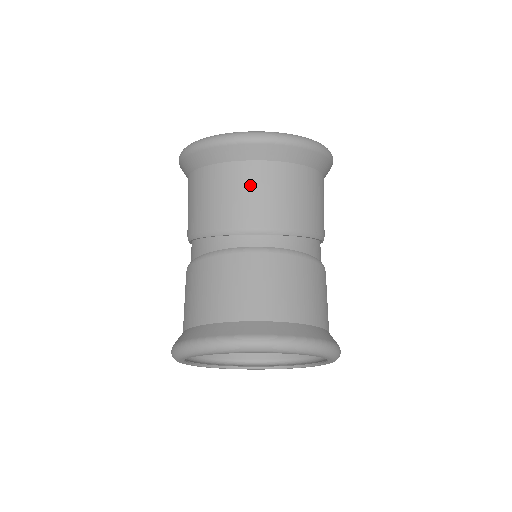
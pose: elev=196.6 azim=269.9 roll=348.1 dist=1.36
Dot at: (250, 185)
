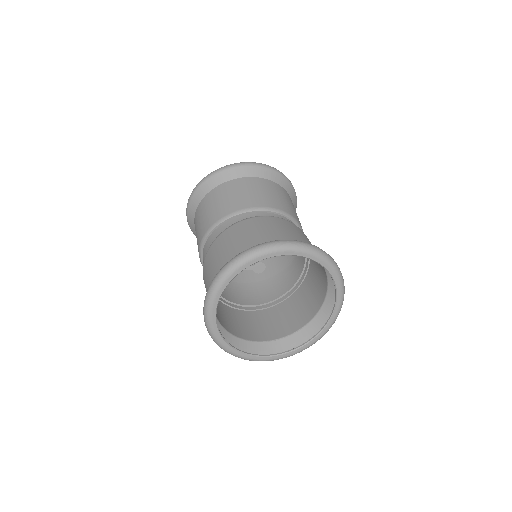
Dot at: (254, 187)
